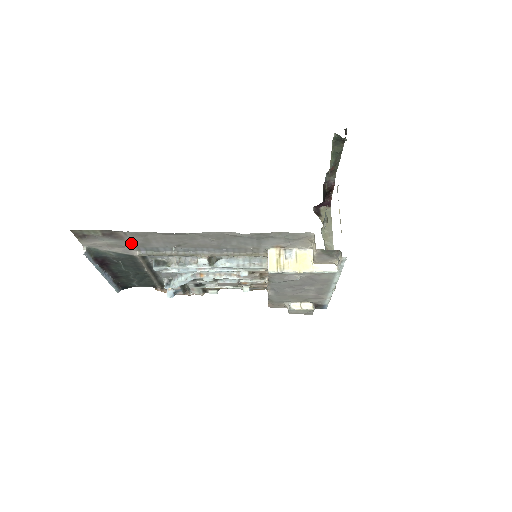
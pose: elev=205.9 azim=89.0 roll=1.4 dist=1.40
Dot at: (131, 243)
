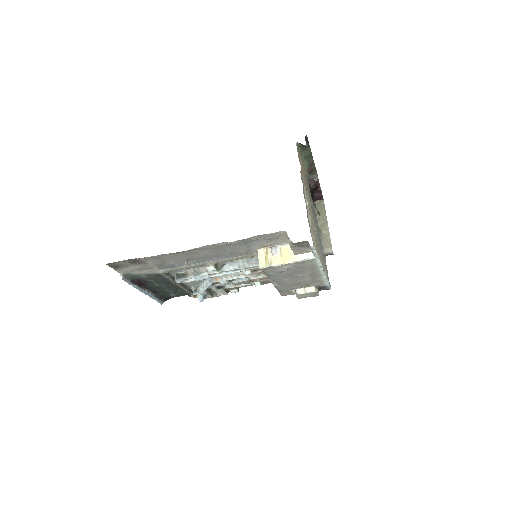
Dot at: (153, 265)
